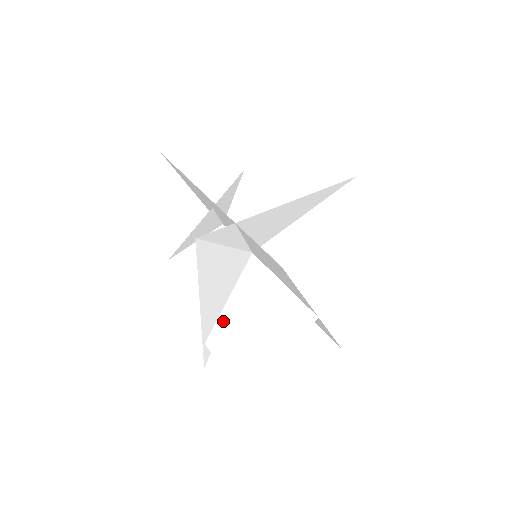
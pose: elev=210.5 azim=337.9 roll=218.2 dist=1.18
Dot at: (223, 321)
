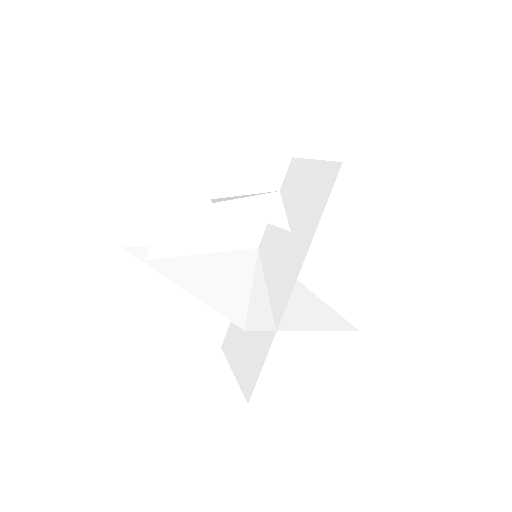
Dot at: occluded
